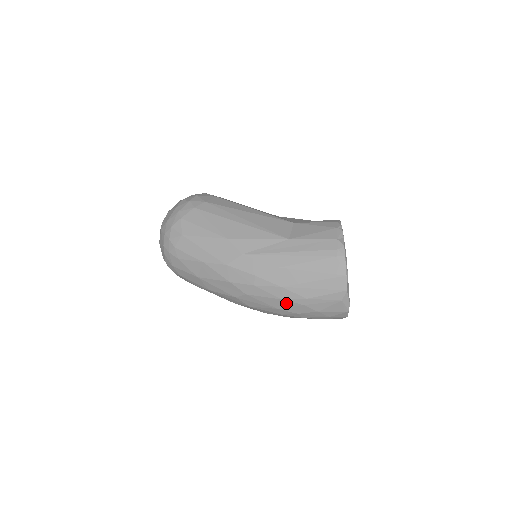
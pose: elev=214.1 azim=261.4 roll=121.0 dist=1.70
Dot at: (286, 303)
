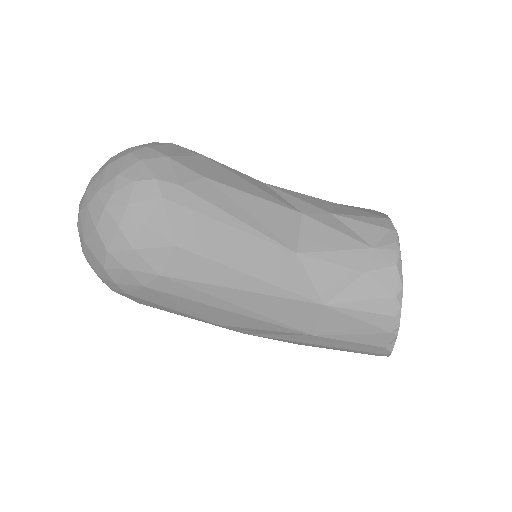
Dot at: occluded
